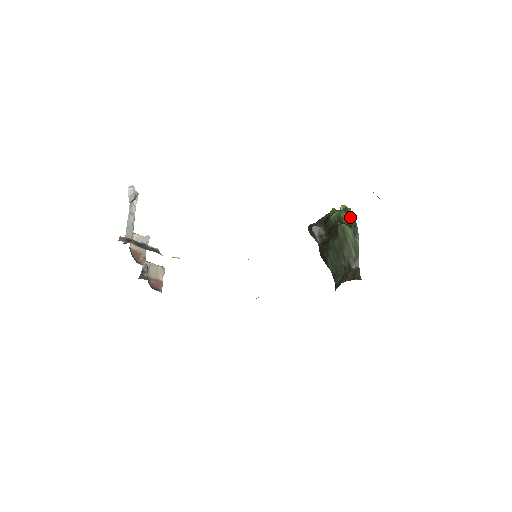
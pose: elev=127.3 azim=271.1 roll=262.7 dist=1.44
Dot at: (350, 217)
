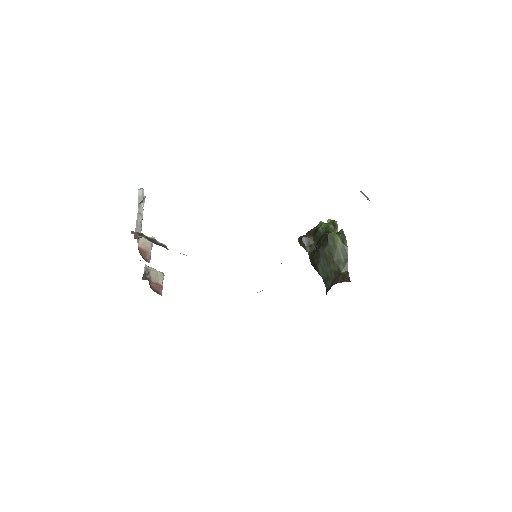
Dot at: (337, 229)
